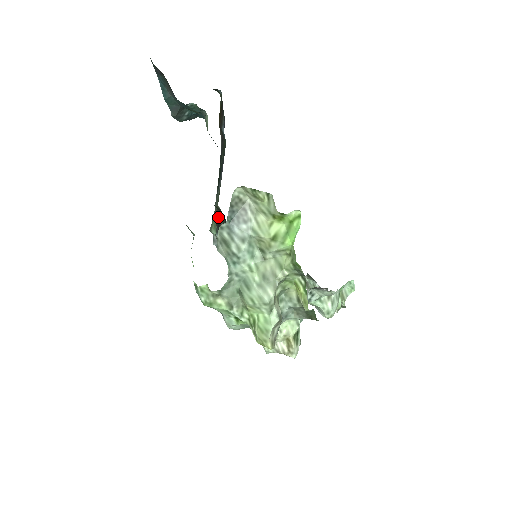
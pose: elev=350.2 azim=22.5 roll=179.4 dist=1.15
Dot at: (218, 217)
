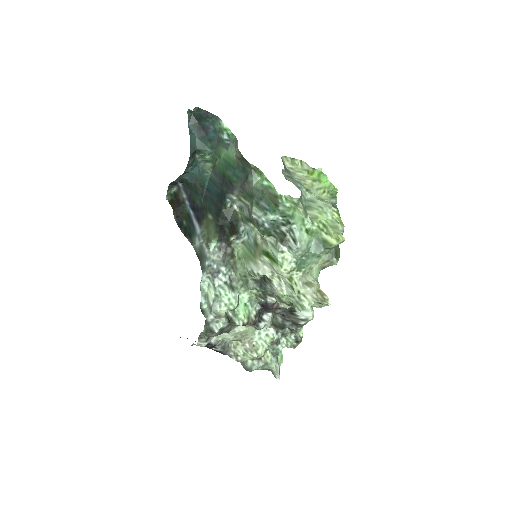
Dot at: (221, 227)
